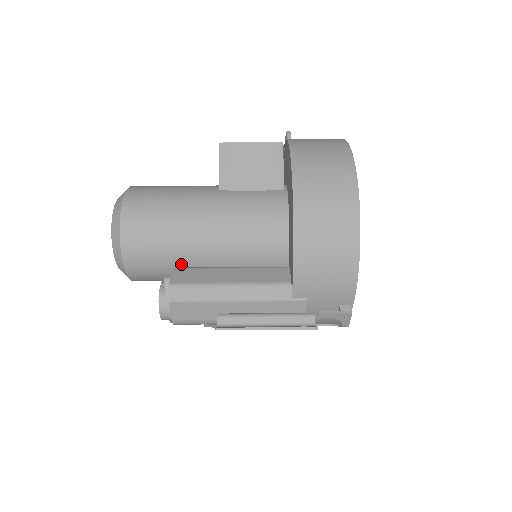
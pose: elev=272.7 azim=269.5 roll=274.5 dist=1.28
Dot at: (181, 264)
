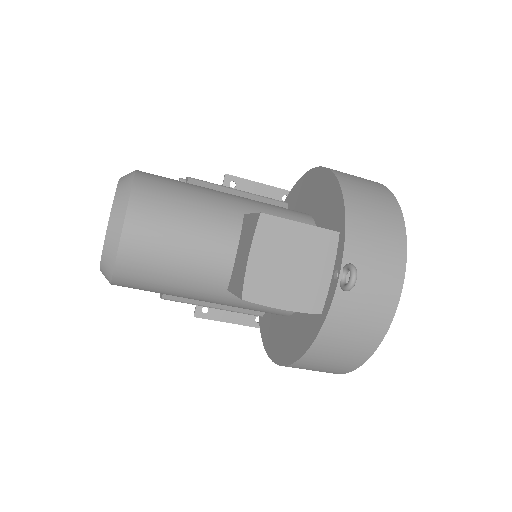
Dot at: occluded
